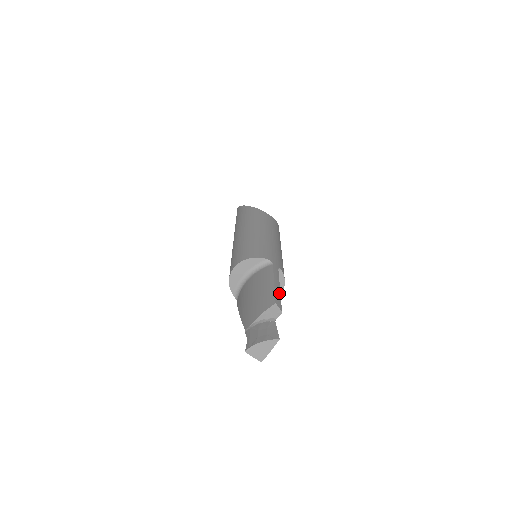
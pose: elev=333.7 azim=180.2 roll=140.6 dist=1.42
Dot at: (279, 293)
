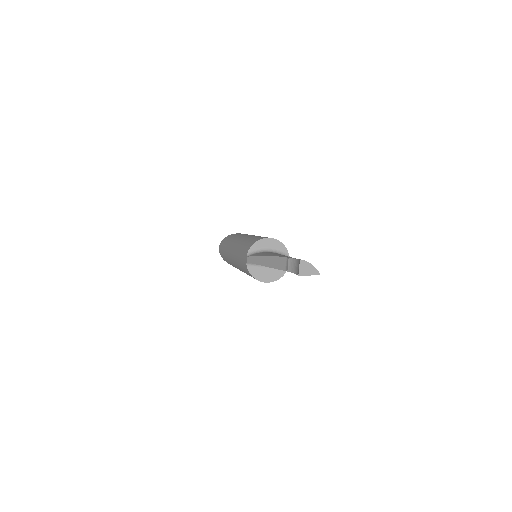
Dot at: occluded
